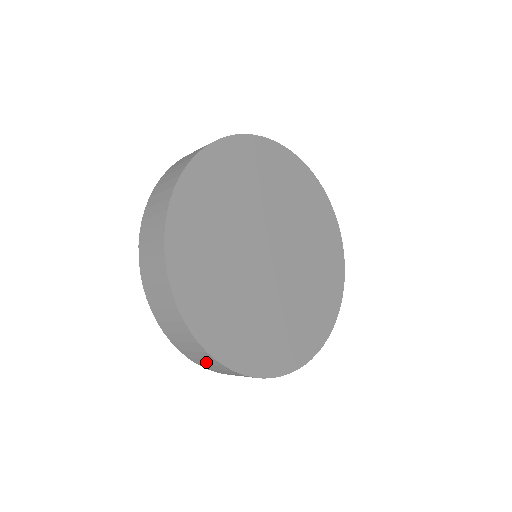
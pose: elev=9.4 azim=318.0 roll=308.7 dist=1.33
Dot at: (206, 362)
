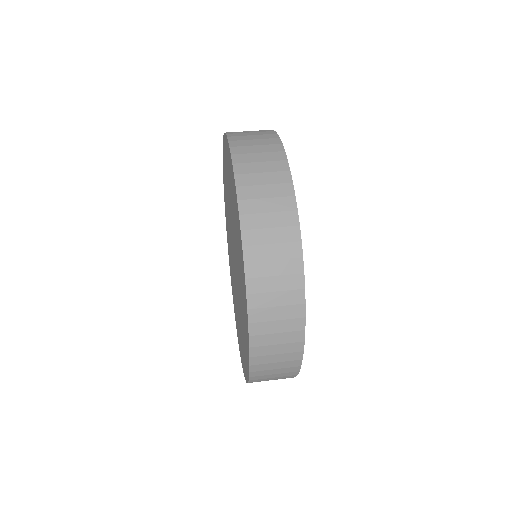
Dot at: occluded
